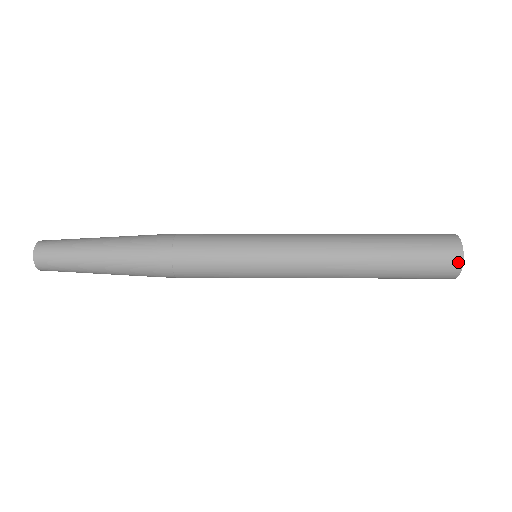
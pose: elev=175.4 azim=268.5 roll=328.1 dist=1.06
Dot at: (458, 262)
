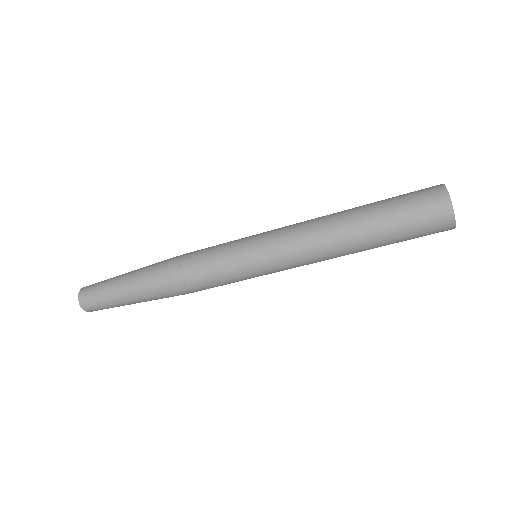
Dot at: (442, 192)
